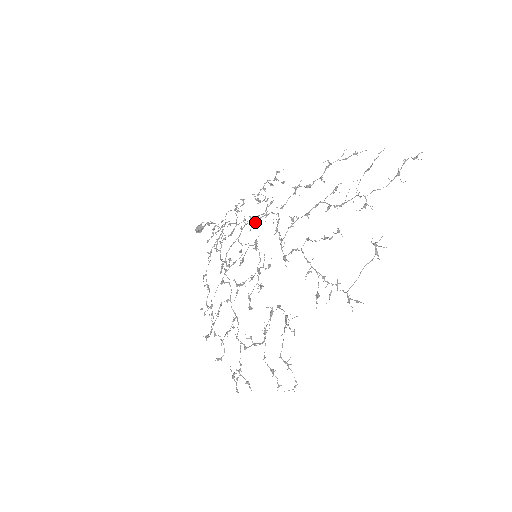
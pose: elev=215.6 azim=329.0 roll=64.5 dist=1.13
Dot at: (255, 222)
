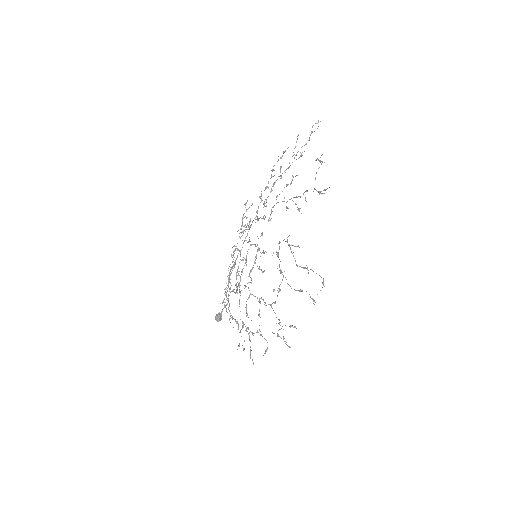
Dot at: (245, 238)
